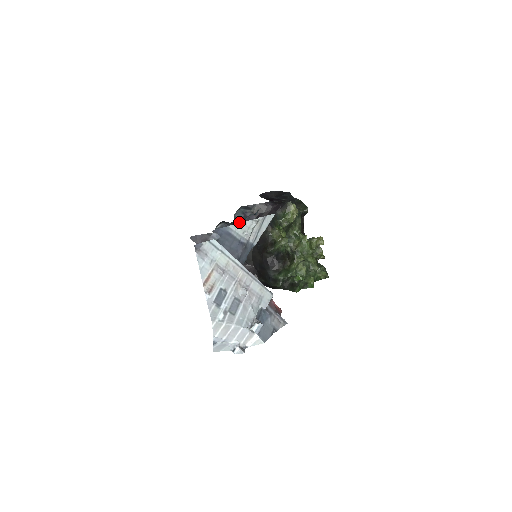
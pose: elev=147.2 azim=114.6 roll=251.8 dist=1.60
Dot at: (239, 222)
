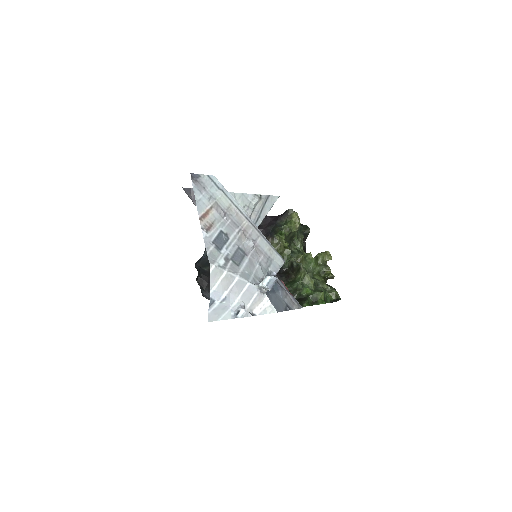
Dot at: occluded
